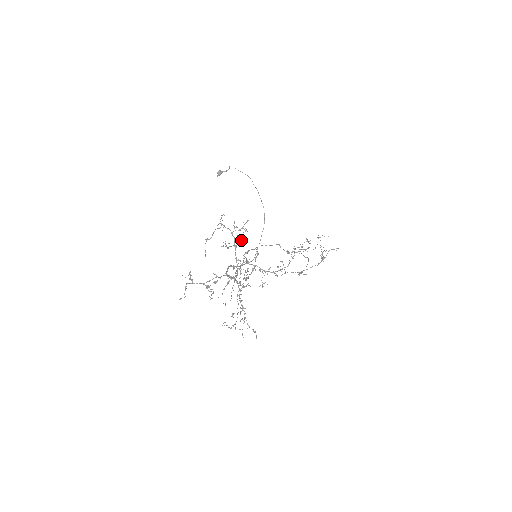
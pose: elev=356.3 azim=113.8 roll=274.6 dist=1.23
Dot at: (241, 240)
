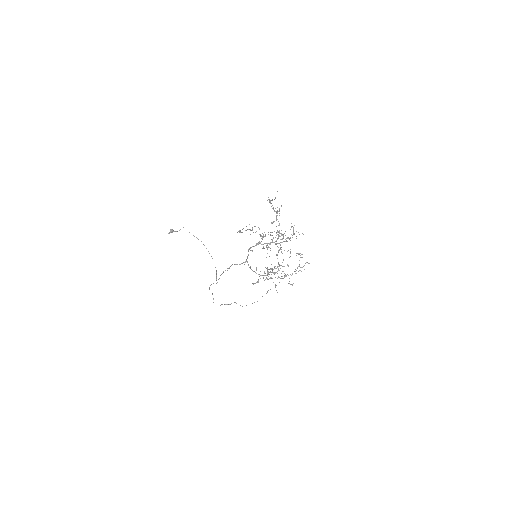
Dot at: occluded
